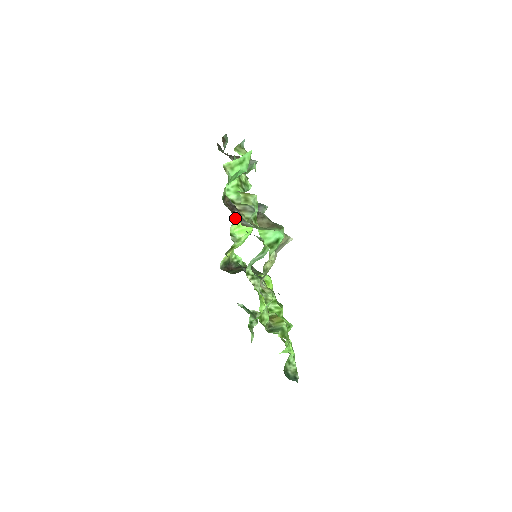
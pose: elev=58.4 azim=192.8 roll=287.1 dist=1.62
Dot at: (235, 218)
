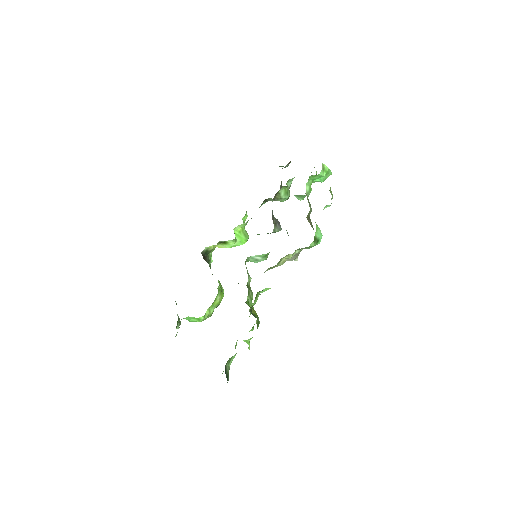
Dot at: (247, 221)
